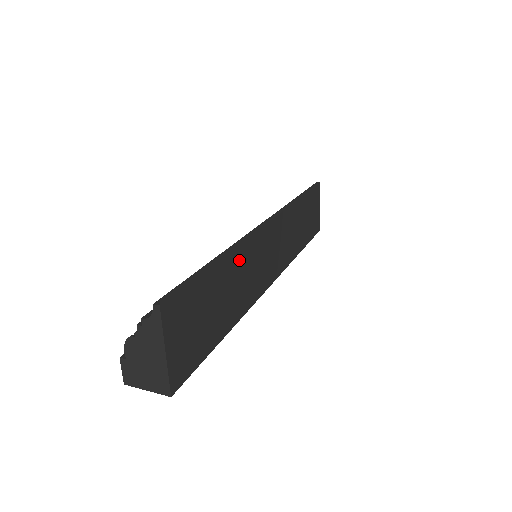
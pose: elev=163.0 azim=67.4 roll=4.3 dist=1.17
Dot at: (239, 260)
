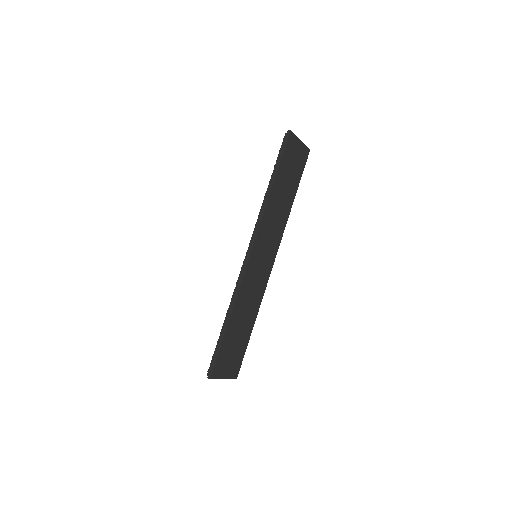
Dot at: (240, 303)
